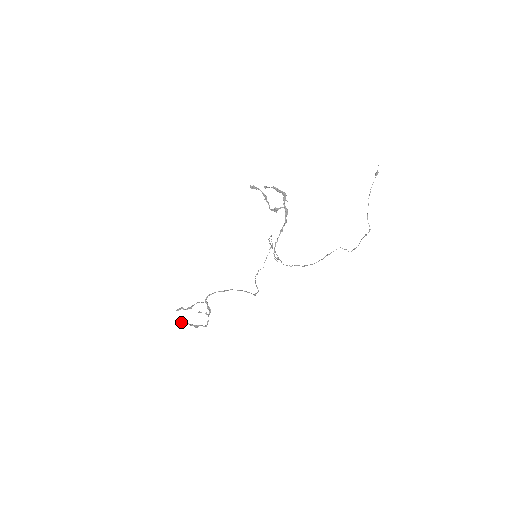
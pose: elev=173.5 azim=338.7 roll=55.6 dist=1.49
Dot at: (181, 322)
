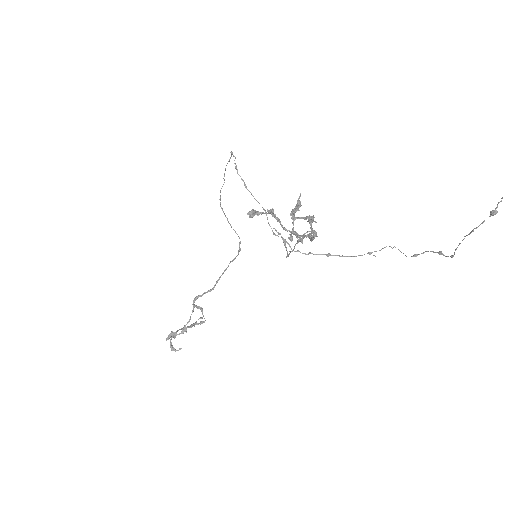
Dot at: occluded
